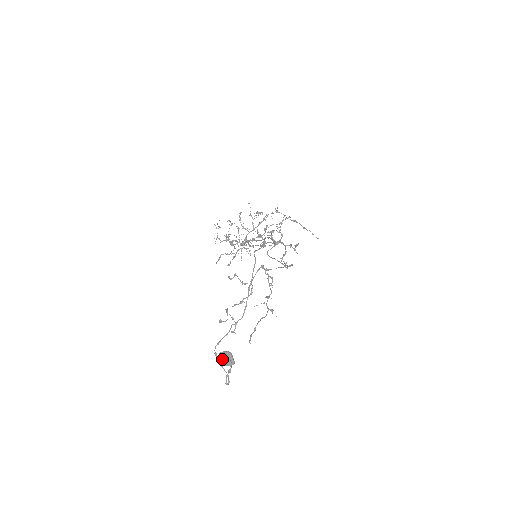
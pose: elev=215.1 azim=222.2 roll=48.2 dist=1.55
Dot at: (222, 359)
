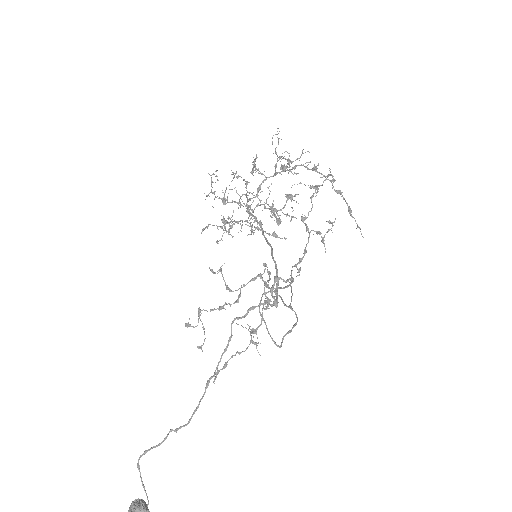
Dot at: out of frame
